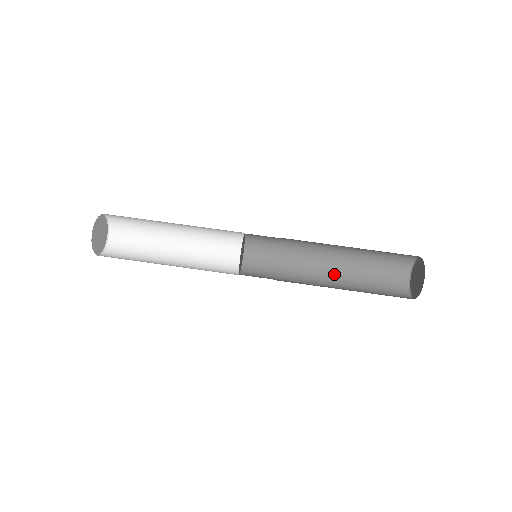
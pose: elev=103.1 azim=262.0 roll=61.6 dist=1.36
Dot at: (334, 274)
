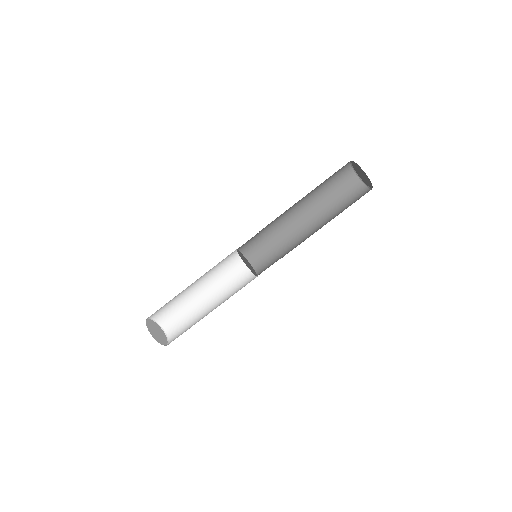
Dot at: (309, 216)
